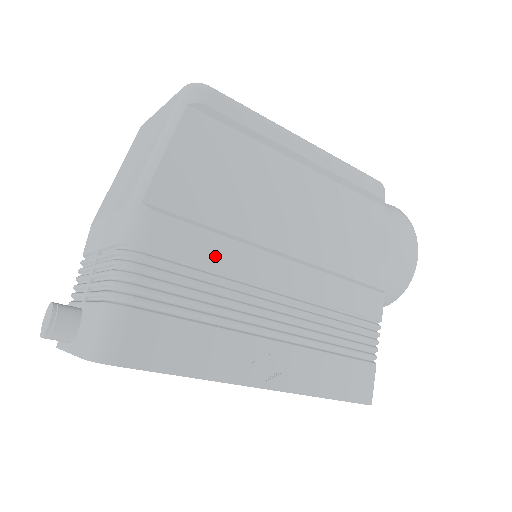
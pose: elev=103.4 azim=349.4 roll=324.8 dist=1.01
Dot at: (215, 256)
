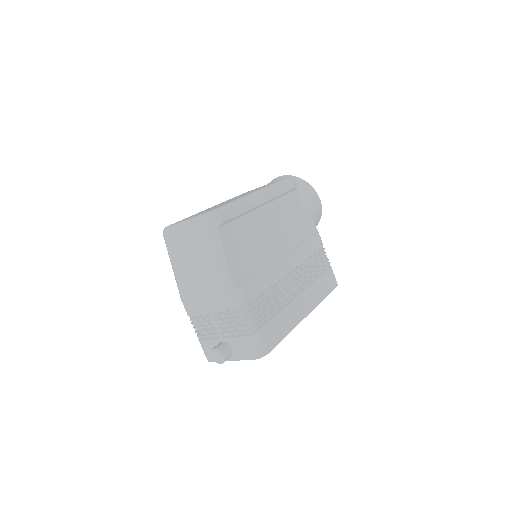
Dot at: (266, 283)
